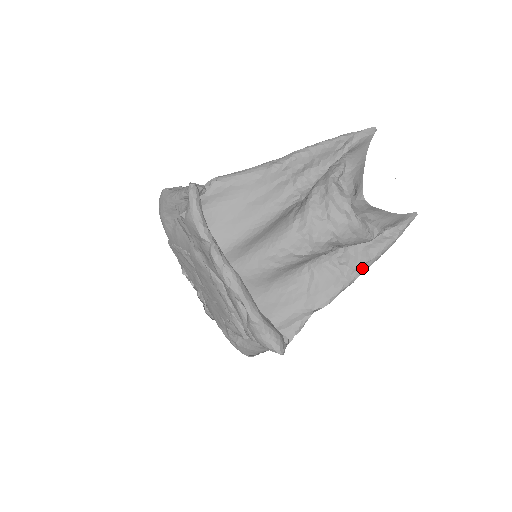
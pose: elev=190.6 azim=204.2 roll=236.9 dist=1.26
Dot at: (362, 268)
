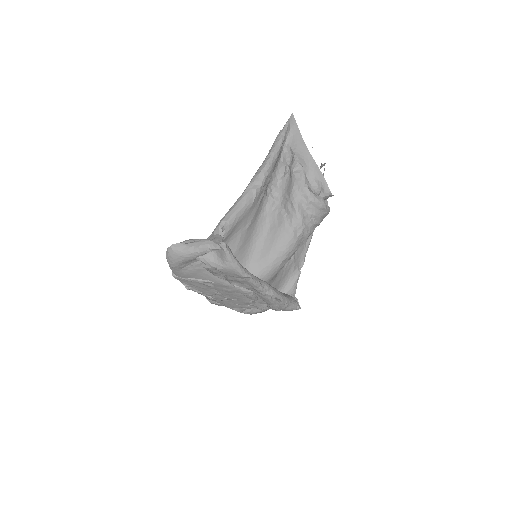
Dot at: occluded
